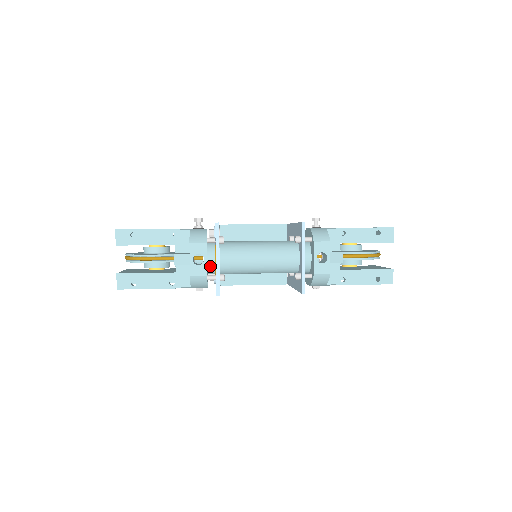
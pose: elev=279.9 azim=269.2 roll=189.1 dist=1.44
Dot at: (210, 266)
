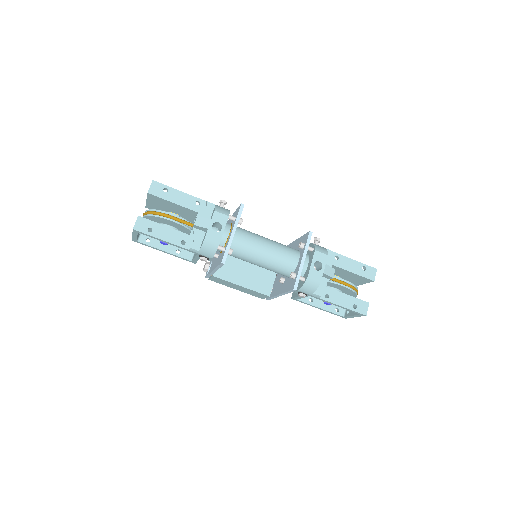
Dot at: (222, 239)
